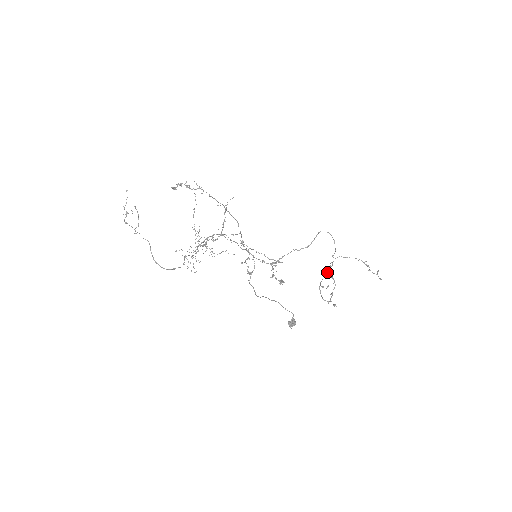
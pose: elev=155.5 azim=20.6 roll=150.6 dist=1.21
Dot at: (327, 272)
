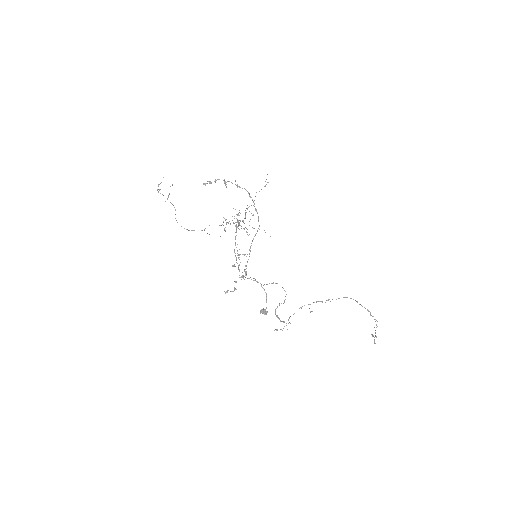
Dot at: (322, 302)
